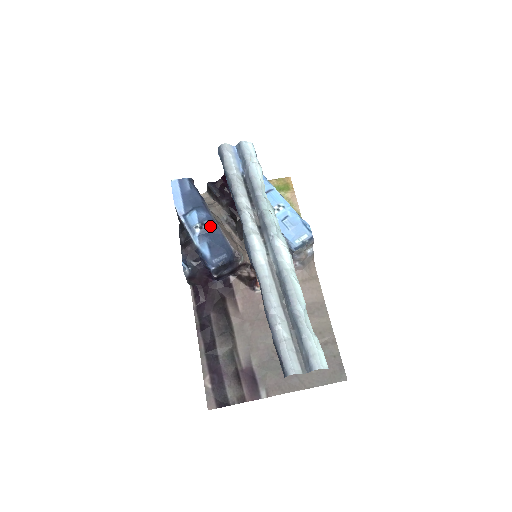
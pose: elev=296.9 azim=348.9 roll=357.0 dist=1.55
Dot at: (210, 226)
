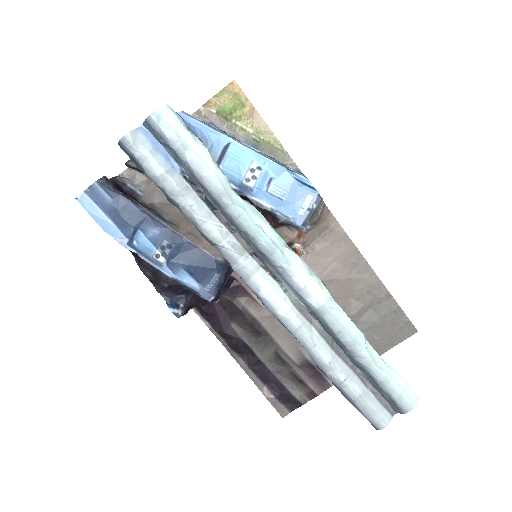
Dot at: (174, 245)
